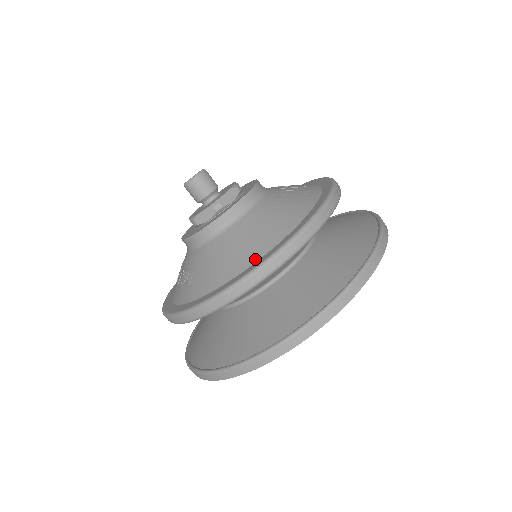
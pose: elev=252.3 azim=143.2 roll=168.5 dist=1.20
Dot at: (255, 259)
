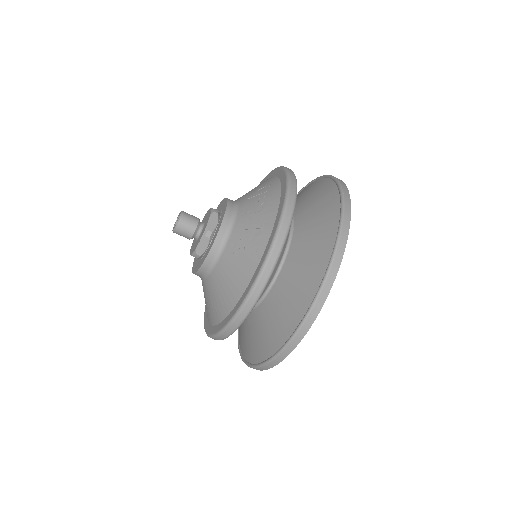
Dot at: (219, 320)
